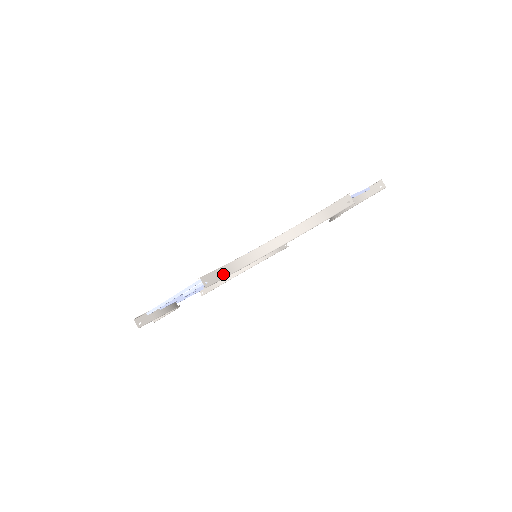
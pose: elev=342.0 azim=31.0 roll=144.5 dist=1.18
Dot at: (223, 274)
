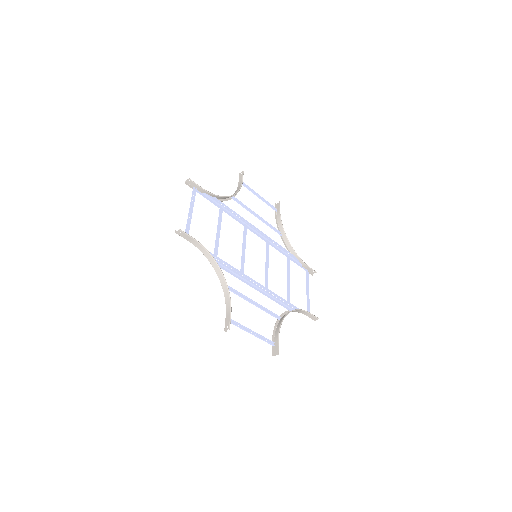
Dot at: (202, 189)
